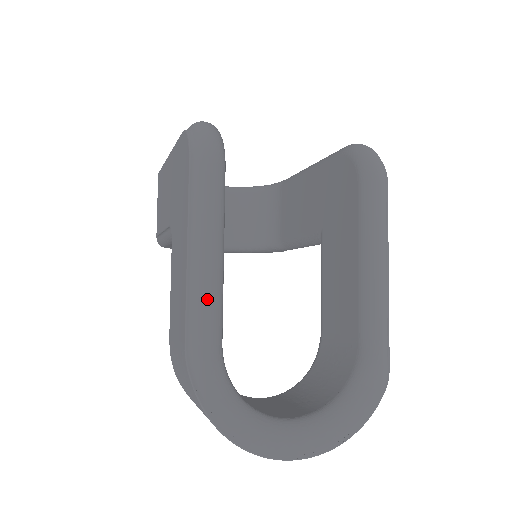
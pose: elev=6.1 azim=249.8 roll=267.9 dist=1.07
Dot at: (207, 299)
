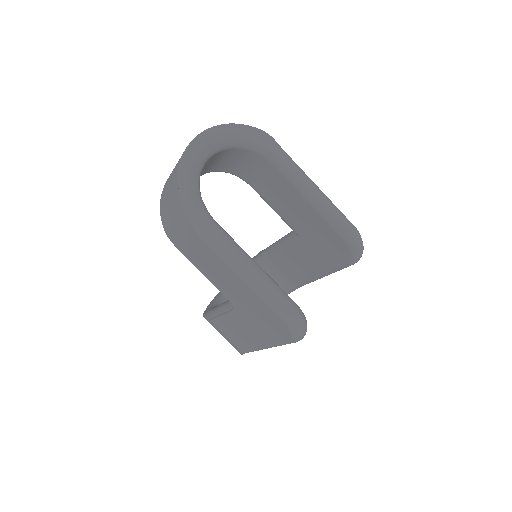
Dot at: occluded
